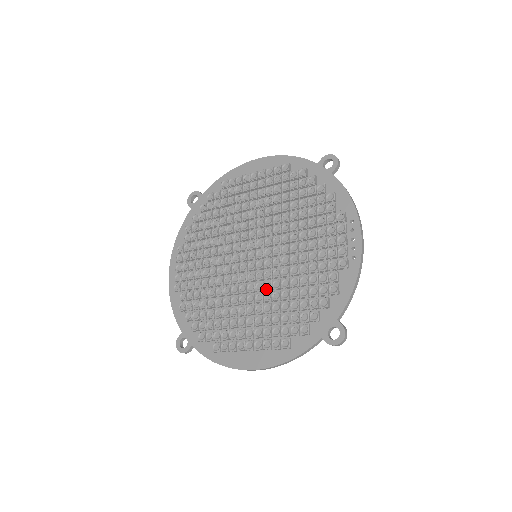
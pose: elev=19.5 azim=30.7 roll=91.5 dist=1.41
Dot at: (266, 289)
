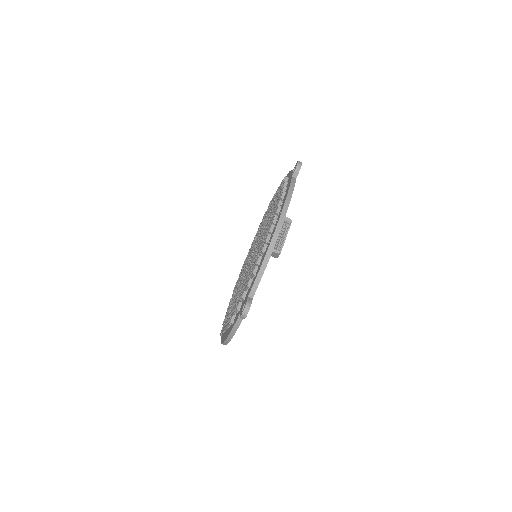
Dot at: (244, 279)
